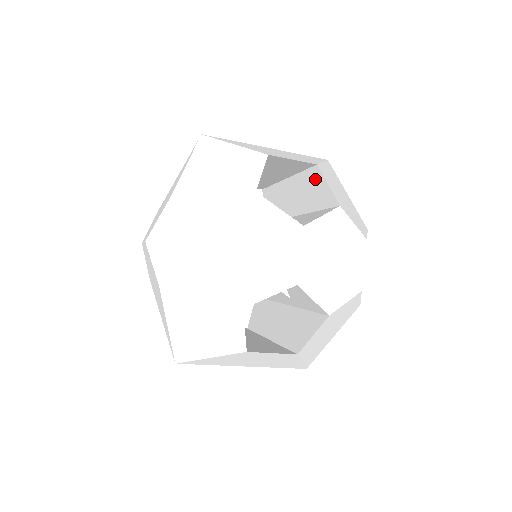
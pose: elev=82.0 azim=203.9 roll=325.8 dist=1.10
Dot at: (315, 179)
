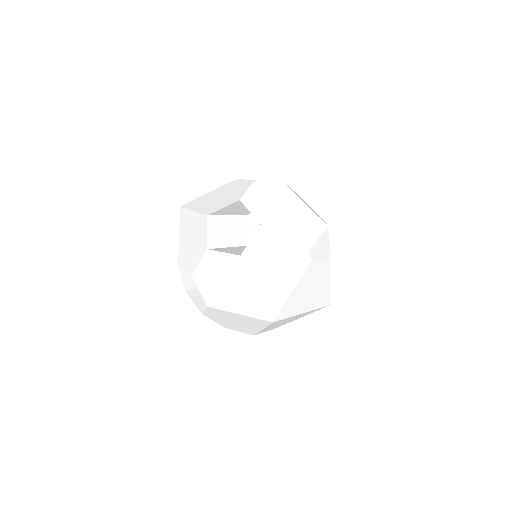
Dot at: occluded
